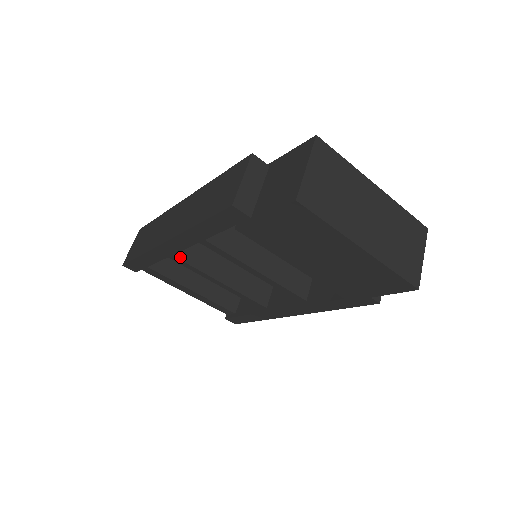
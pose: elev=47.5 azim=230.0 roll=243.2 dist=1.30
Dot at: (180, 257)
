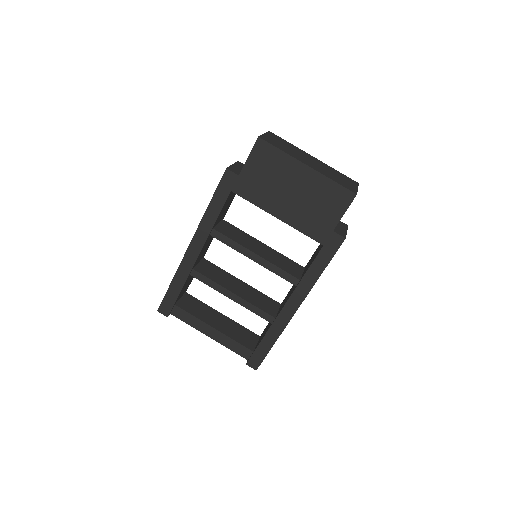
Dot at: (201, 273)
